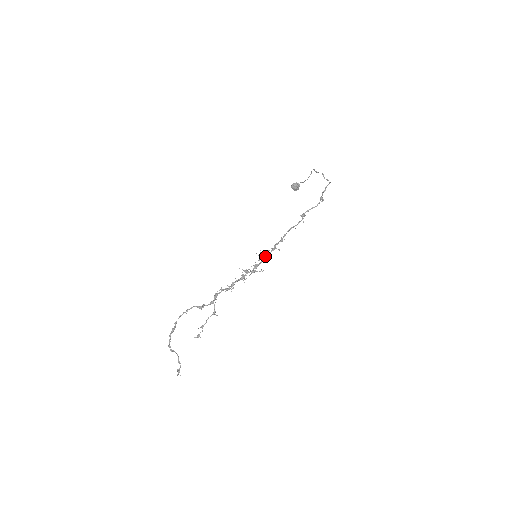
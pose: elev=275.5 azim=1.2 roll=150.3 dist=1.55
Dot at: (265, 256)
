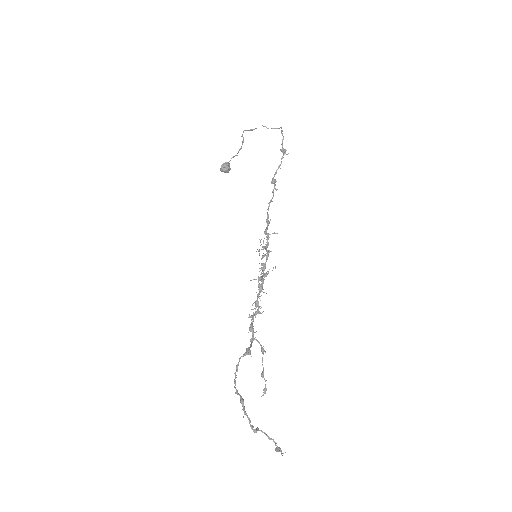
Dot at: (266, 249)
